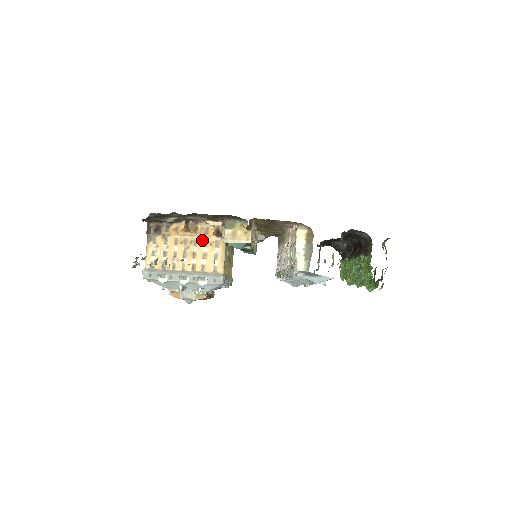
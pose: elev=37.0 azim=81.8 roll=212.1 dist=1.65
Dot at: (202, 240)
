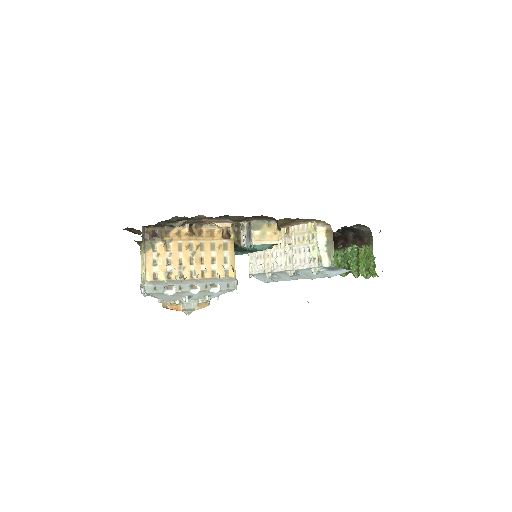
Dot at: (209, 244)
